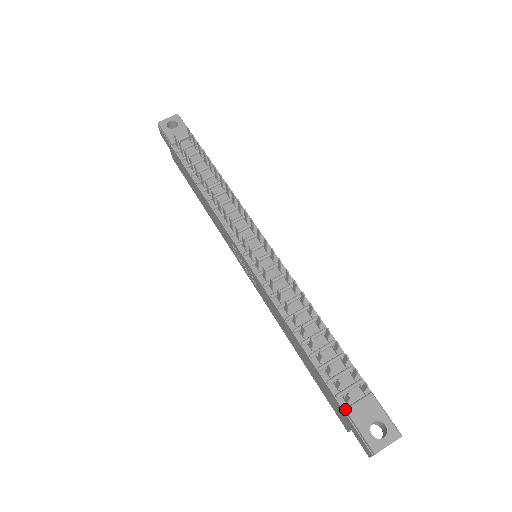
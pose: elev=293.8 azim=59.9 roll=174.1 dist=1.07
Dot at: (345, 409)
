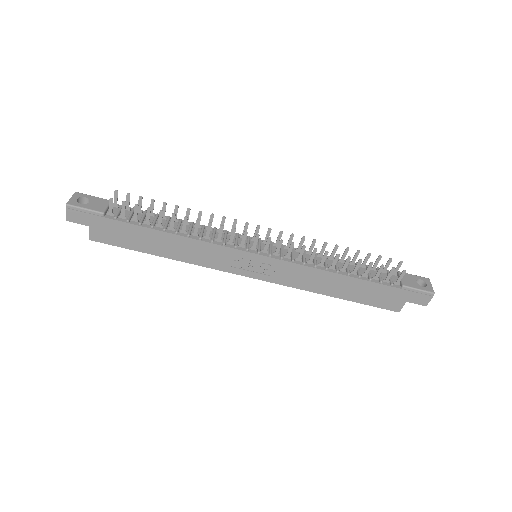
Dot at: (403, 286)
